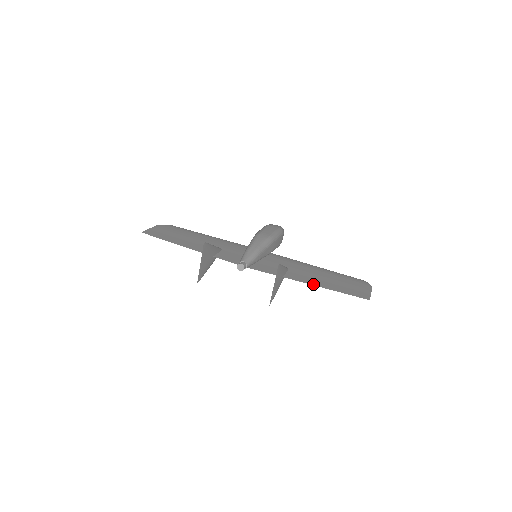
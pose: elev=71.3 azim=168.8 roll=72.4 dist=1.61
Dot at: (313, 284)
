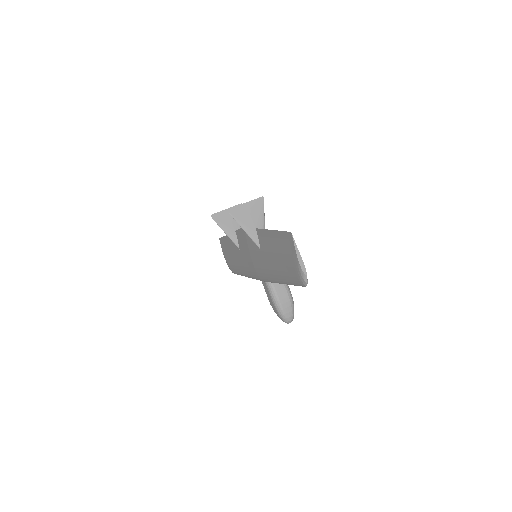
Dot at: (267, 231)
